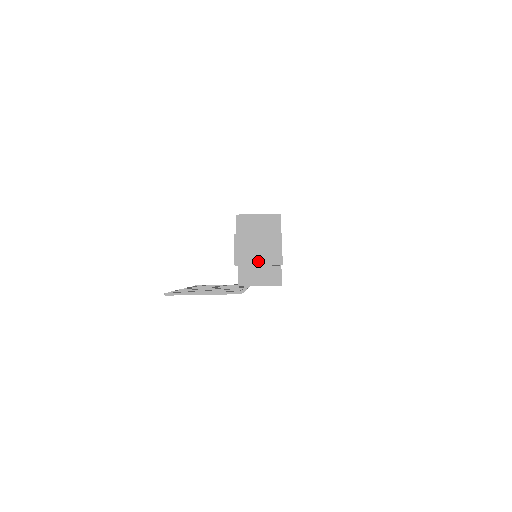
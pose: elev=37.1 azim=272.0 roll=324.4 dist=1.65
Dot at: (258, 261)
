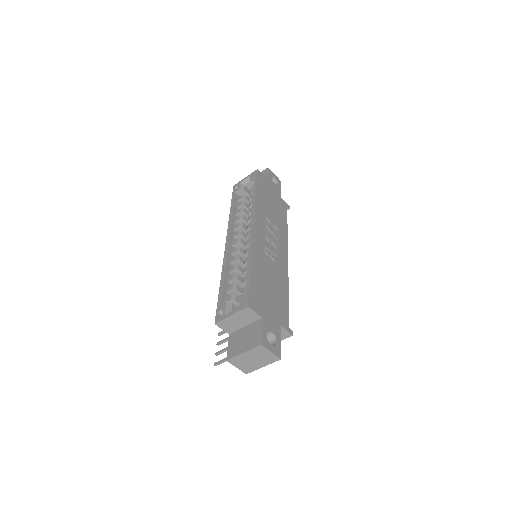
Dot at: (260, 365)
